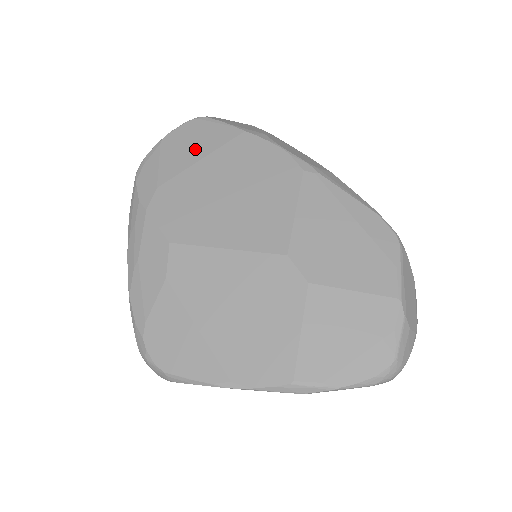
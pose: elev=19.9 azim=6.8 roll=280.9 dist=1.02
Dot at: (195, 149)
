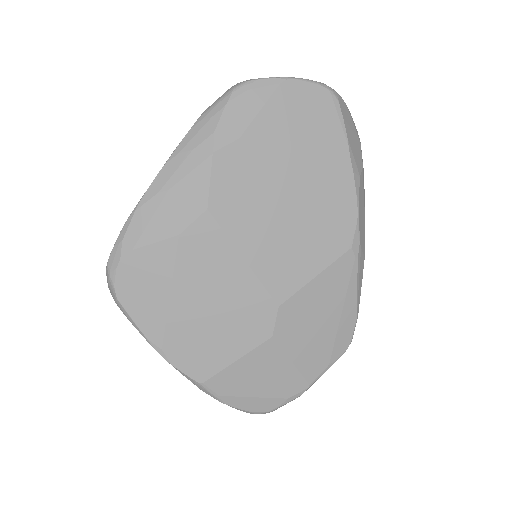
Dot at: (301, 131)
